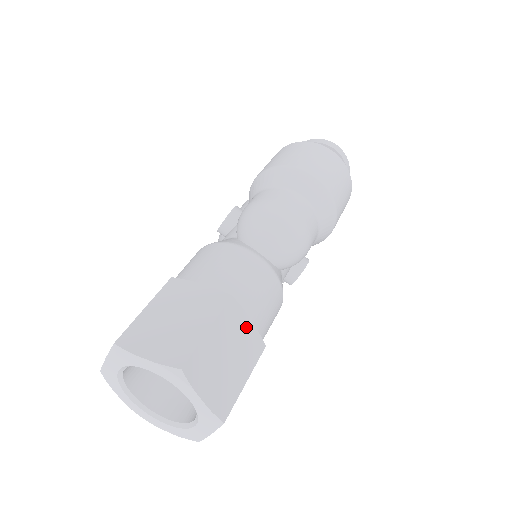
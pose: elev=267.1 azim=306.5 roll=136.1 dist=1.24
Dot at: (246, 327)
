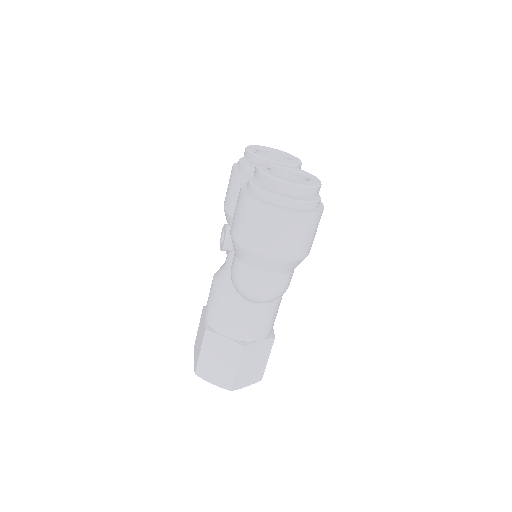
Dot at: (259, 346)
